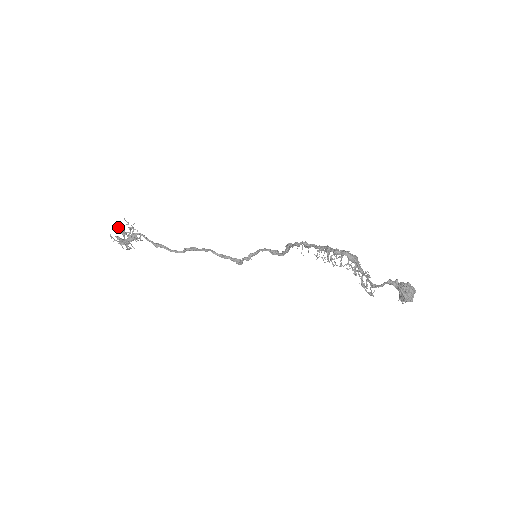
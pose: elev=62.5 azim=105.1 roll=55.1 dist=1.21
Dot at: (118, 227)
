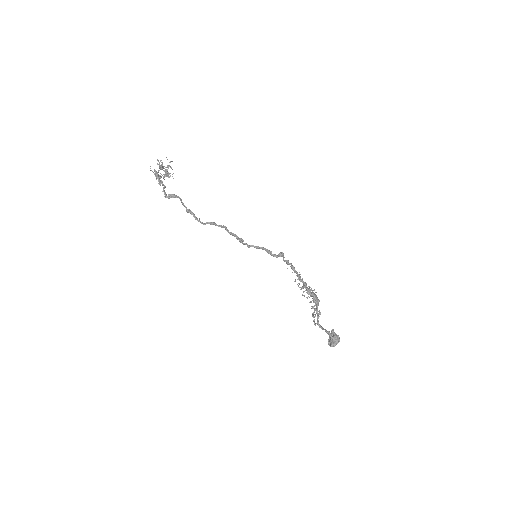
Dot at: (158, 161)
